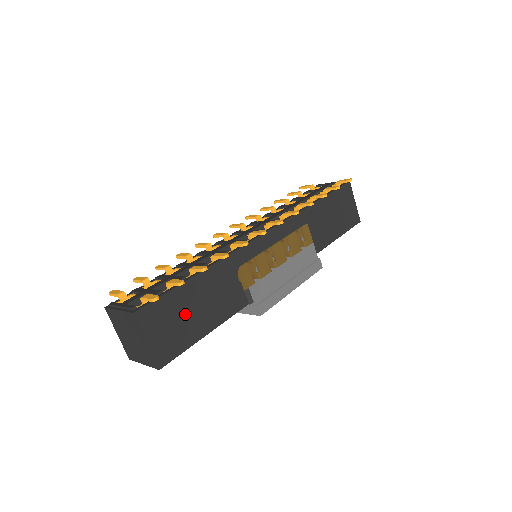
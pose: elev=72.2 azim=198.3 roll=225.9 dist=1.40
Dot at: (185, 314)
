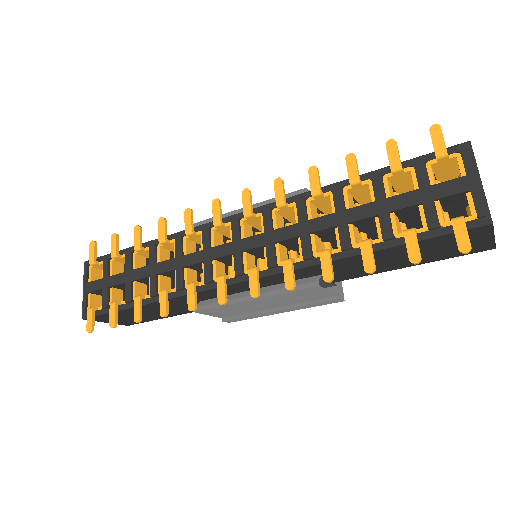
Dot at: occluded
